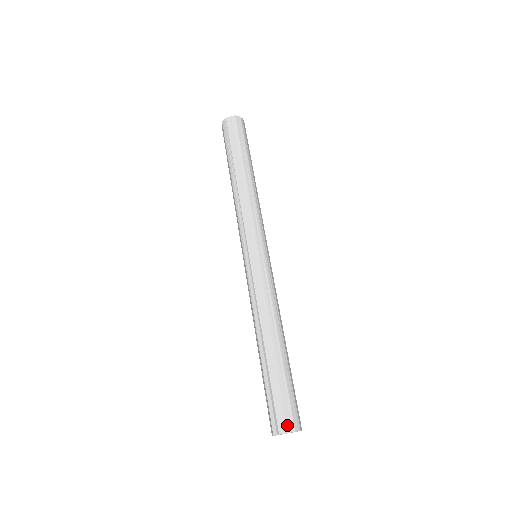
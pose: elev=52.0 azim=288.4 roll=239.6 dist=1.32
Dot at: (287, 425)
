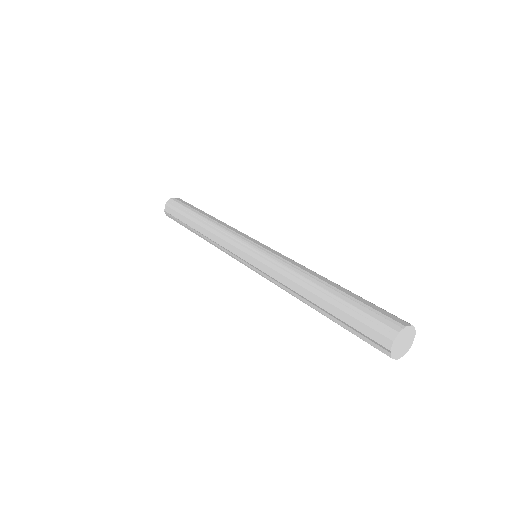
Dot at: (386, 336)
